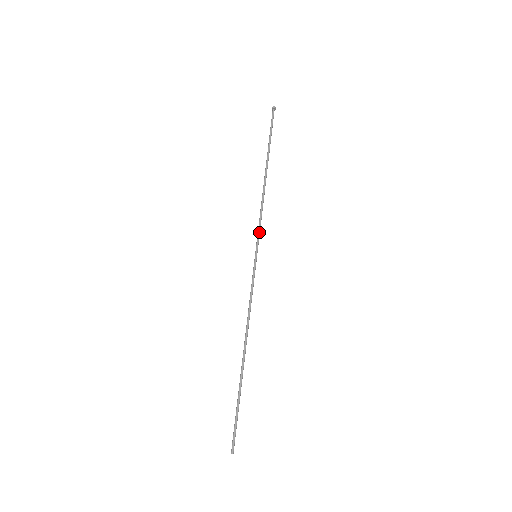
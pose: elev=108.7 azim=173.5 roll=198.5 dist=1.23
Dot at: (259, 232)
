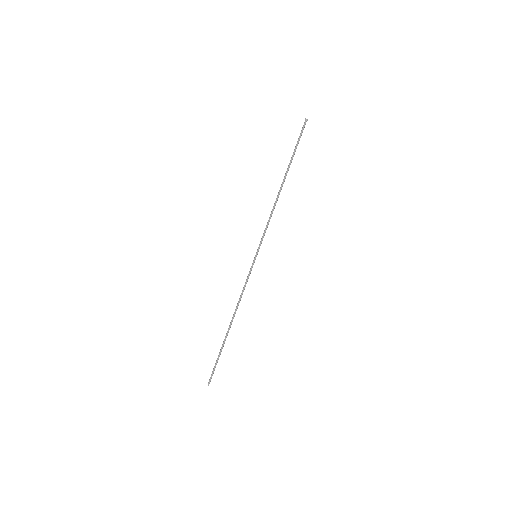
Dot at: (263, 237)
